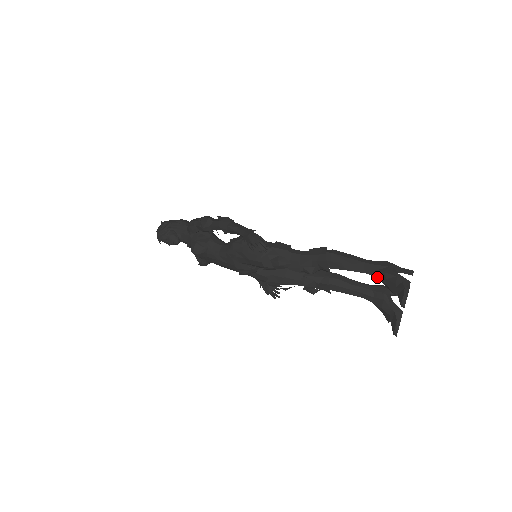
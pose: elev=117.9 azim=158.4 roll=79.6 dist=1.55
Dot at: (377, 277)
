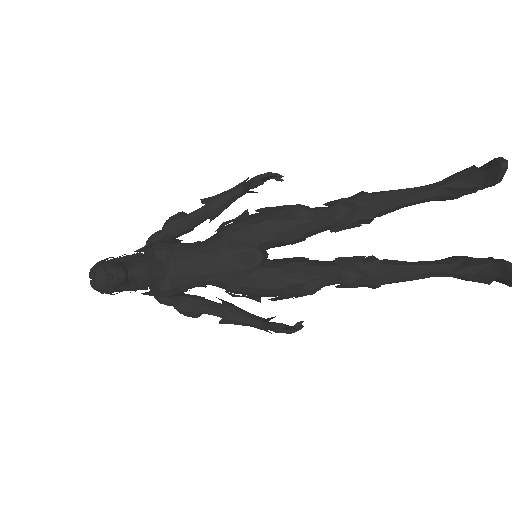
Dot at: (444, 184)
